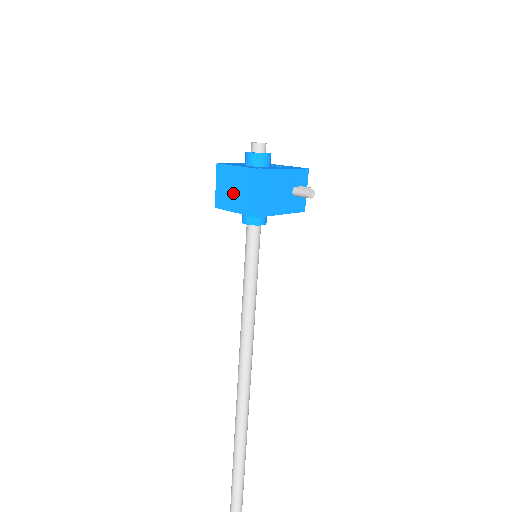
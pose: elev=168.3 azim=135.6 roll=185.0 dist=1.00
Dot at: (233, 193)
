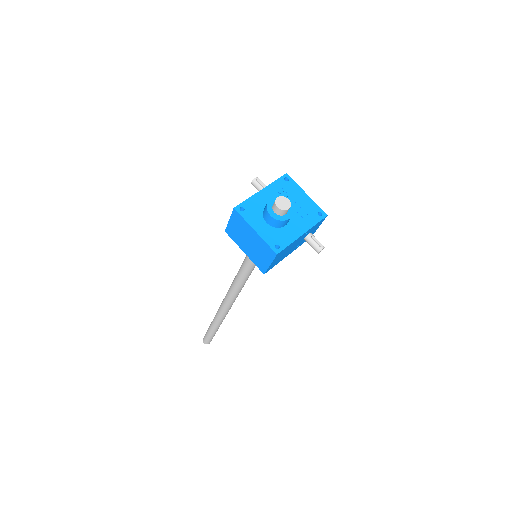
Dot at: (246, 242)
